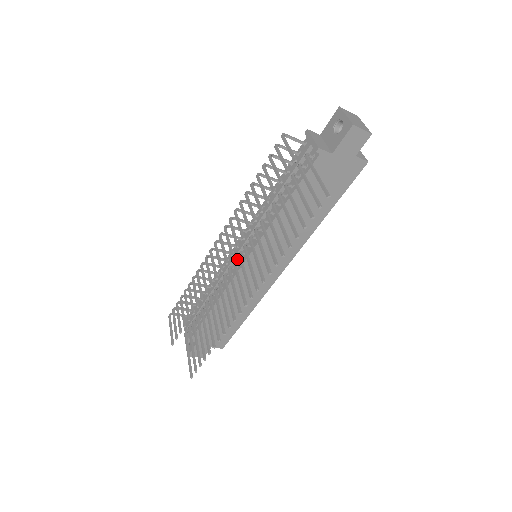
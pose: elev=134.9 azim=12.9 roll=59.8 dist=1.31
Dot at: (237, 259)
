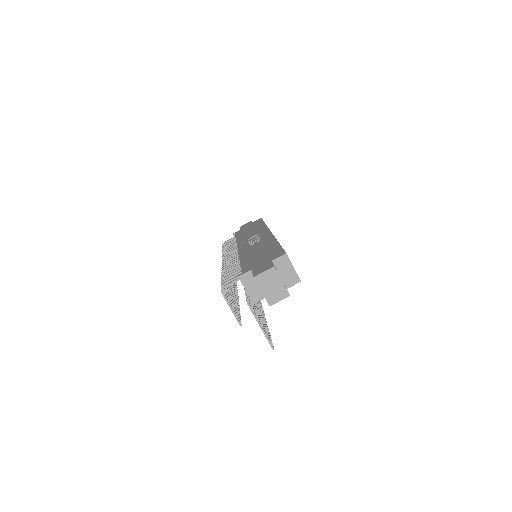
Dot at: occluded
